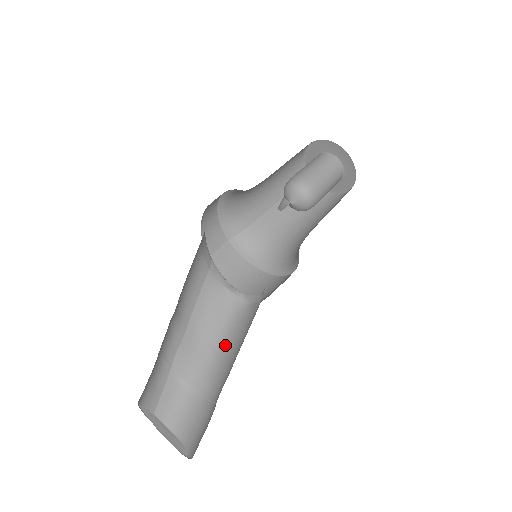
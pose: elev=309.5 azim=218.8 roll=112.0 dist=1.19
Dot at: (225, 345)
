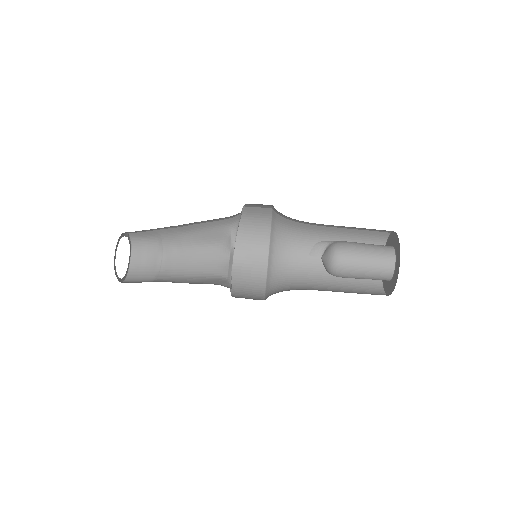
Dot at: (196, 252)
